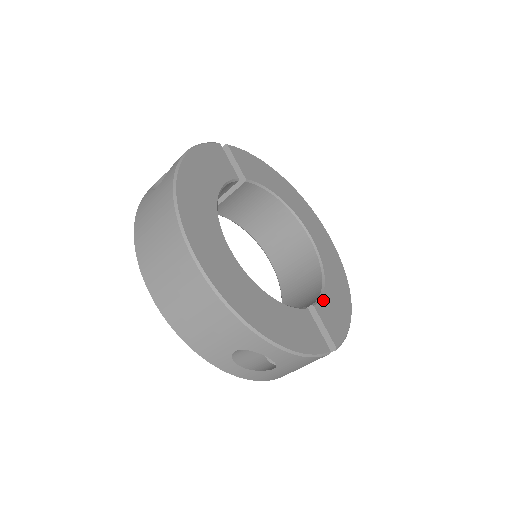
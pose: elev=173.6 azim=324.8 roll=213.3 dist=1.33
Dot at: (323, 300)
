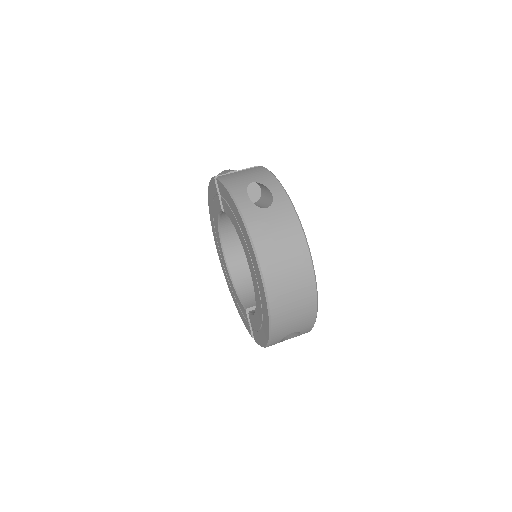
Dot at: occluded
